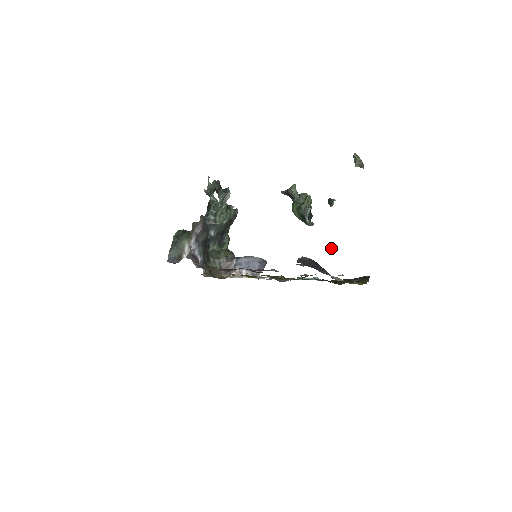
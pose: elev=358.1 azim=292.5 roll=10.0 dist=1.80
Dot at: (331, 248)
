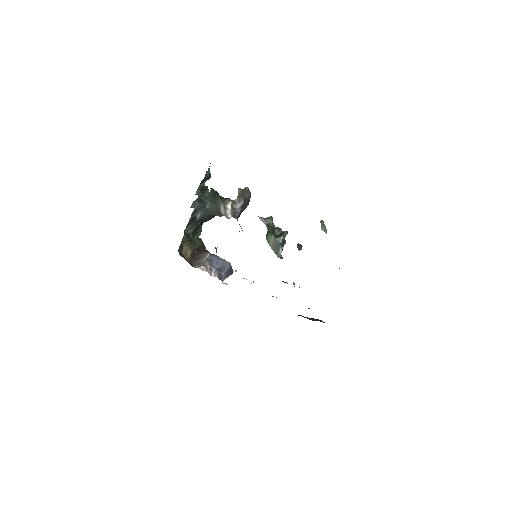
Dot at: occluded
